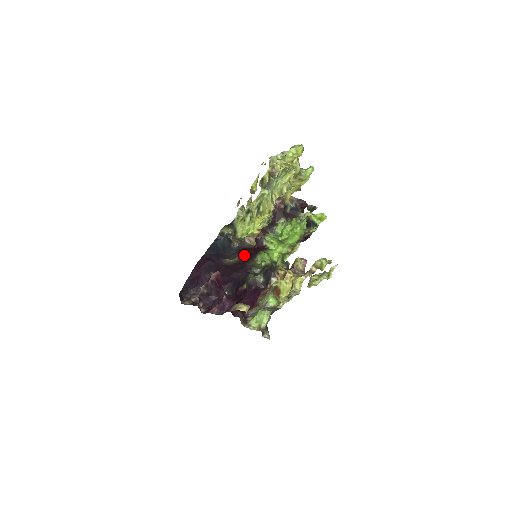
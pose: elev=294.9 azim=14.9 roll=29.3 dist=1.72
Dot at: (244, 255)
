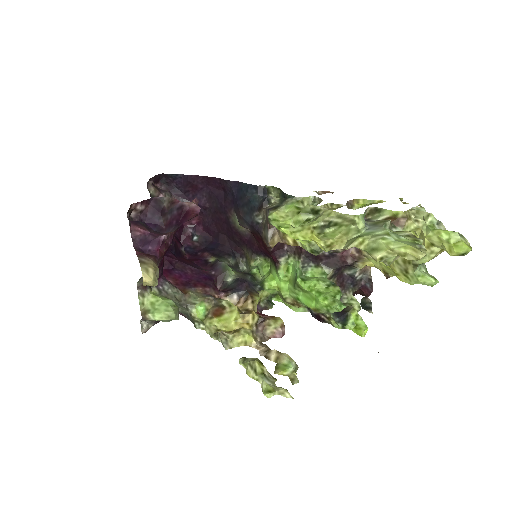
Dot at: (253, 238)
